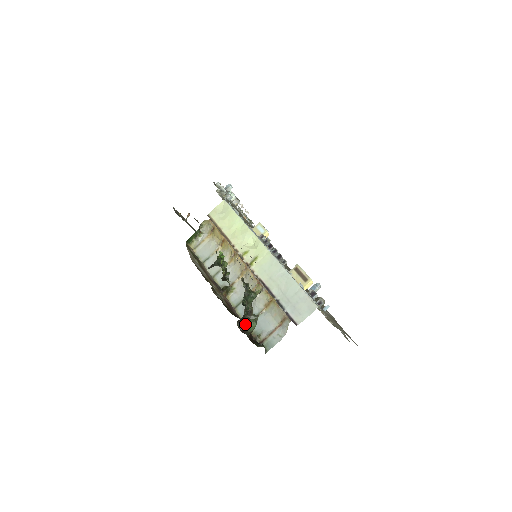
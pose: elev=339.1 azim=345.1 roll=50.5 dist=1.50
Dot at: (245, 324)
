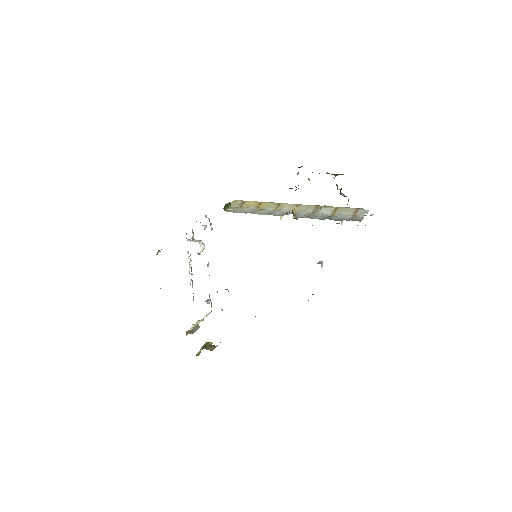
Dot at: occluded
